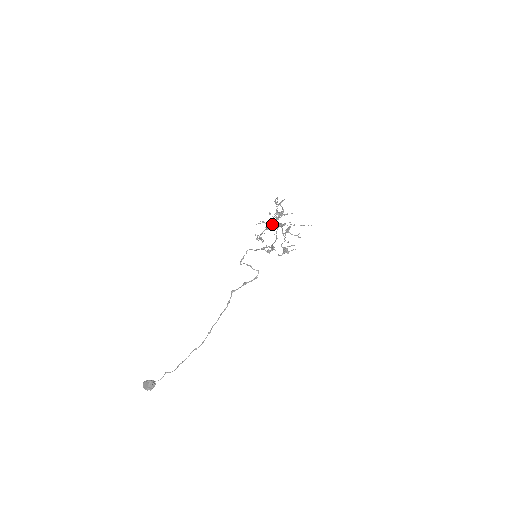
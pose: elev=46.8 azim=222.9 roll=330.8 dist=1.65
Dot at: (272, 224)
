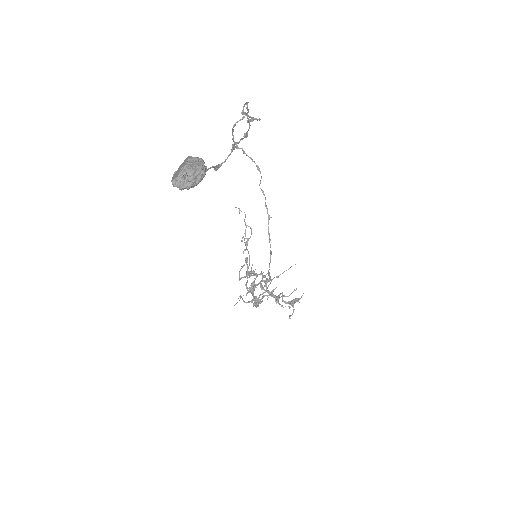
Dot at: (252, 272)
